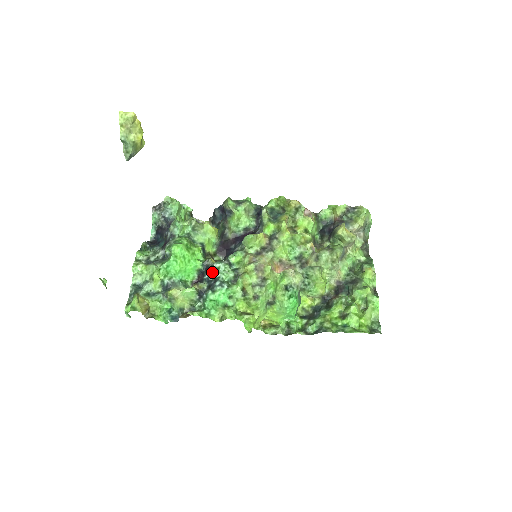
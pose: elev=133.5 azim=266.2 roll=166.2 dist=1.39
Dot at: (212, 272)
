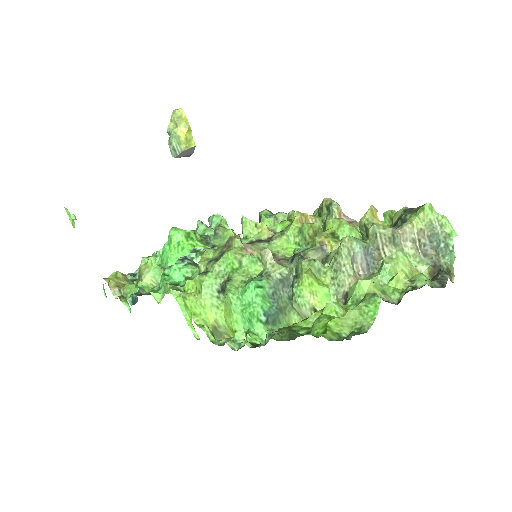
Dot at: occluded
